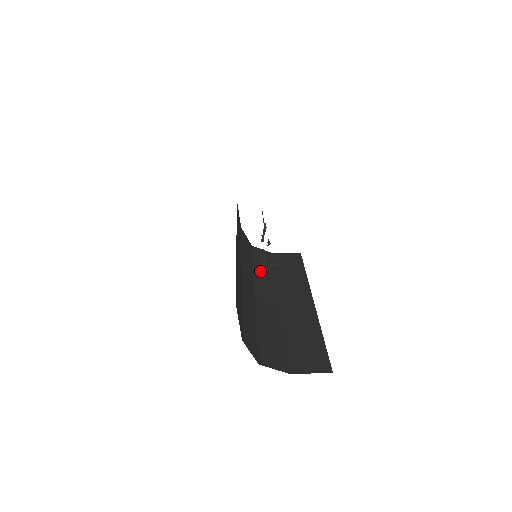
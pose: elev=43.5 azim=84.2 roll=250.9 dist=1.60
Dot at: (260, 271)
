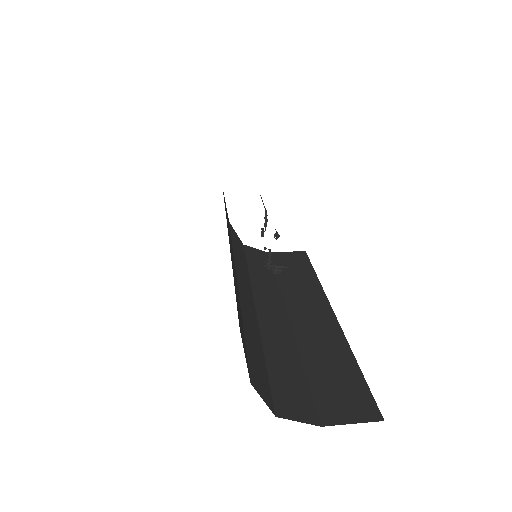
Dot at: (258, 276)
